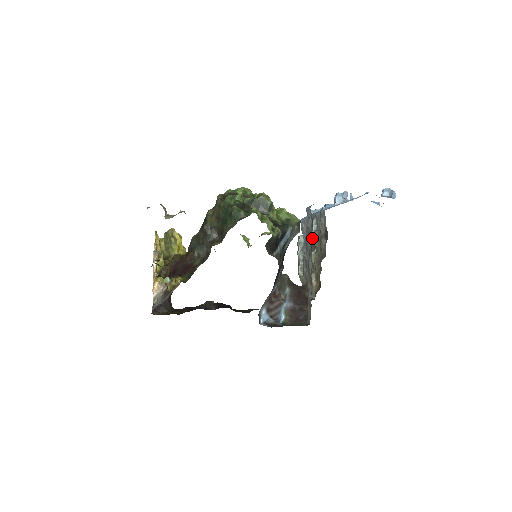
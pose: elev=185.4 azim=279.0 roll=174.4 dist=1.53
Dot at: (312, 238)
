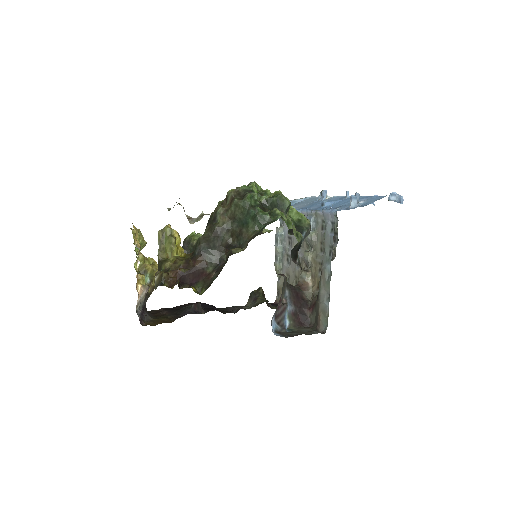
Dot at: (310, 236)
